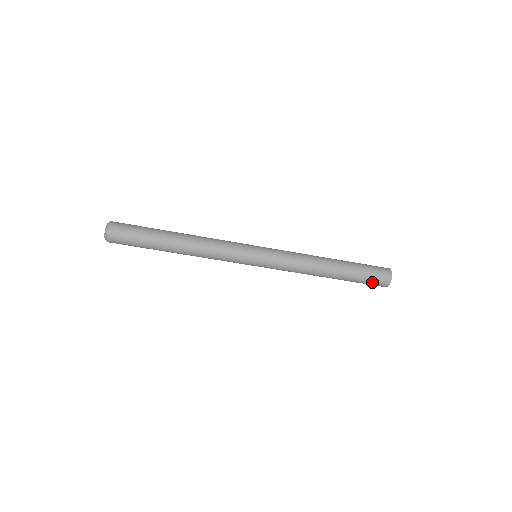
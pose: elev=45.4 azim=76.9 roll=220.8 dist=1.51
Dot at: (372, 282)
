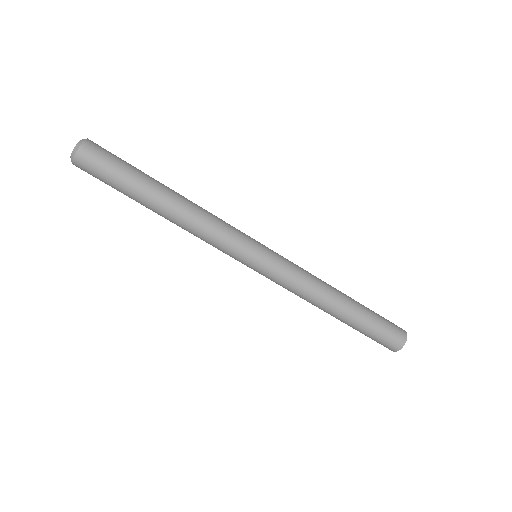
Dot at: (377, 341)
